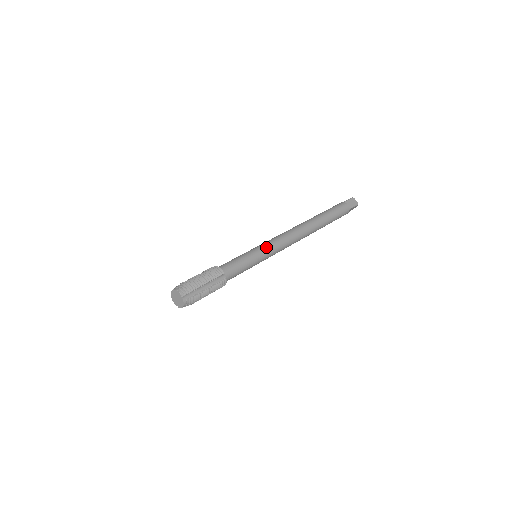
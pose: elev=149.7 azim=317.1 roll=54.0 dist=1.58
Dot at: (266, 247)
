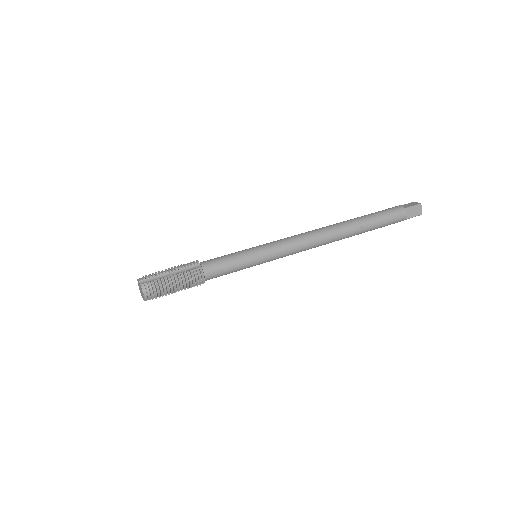
Dot at: (265, 244)
